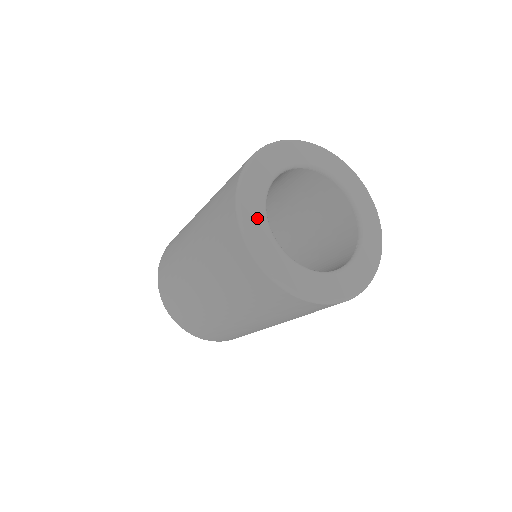
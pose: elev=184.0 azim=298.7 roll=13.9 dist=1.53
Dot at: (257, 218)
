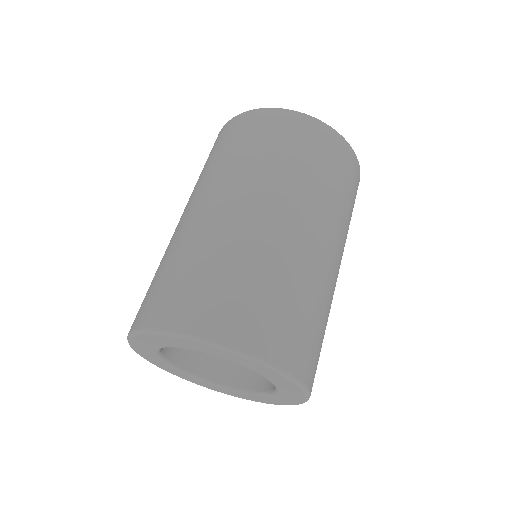
Dot at: (152, 357)
